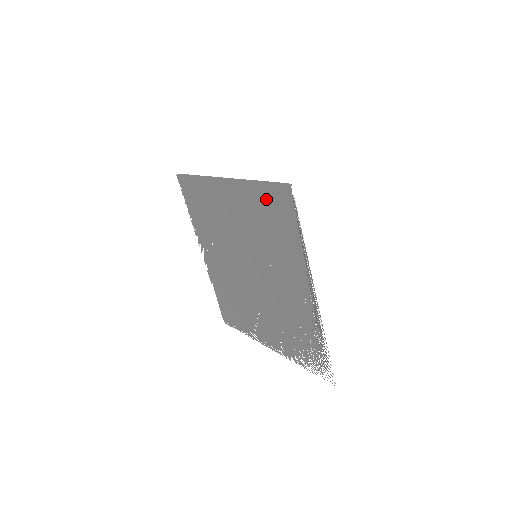
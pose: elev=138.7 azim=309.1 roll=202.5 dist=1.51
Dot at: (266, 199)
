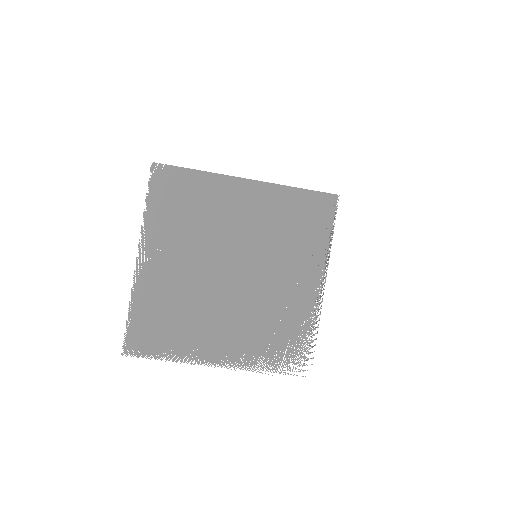
Dot at: (303, 204)
